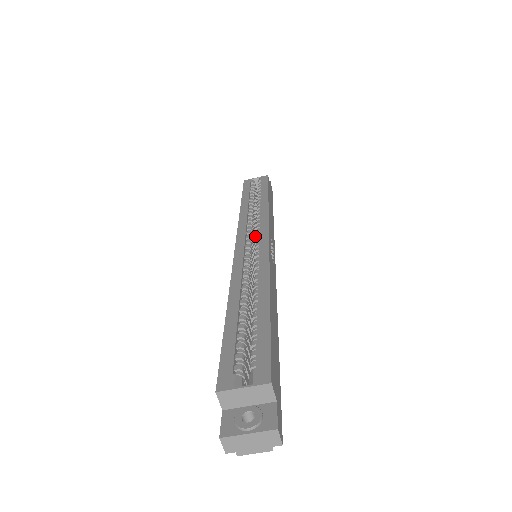
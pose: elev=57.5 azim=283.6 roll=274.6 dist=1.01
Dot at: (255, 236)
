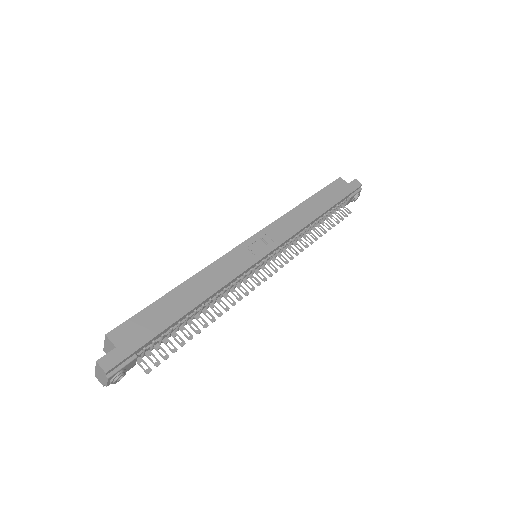
Dot at: occluded
